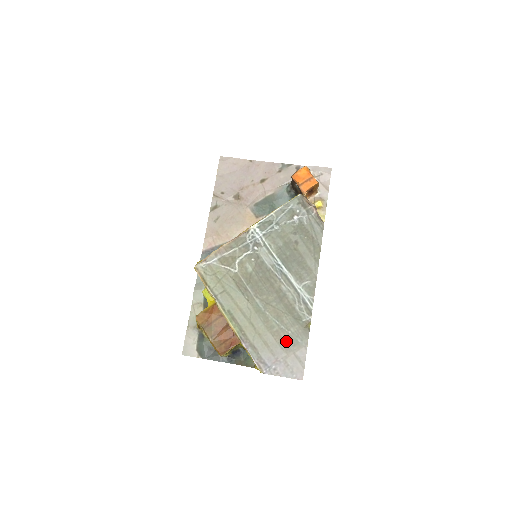
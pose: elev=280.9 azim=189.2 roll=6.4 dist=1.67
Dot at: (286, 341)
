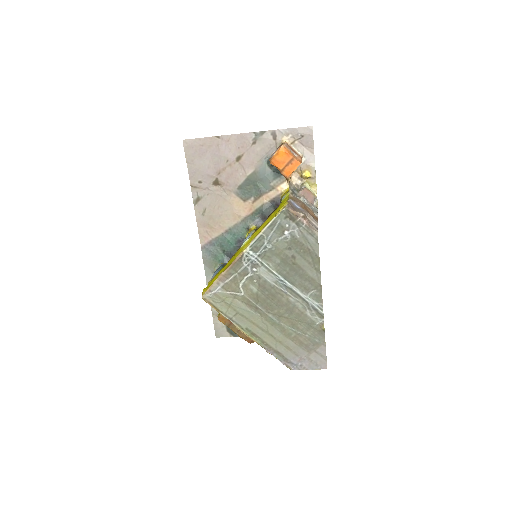
Dot at: (305, 343)
